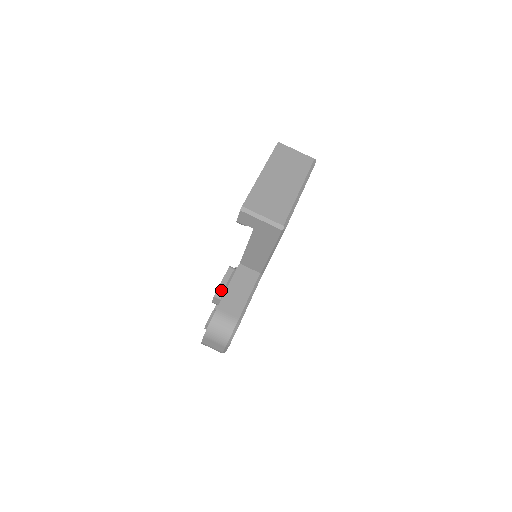
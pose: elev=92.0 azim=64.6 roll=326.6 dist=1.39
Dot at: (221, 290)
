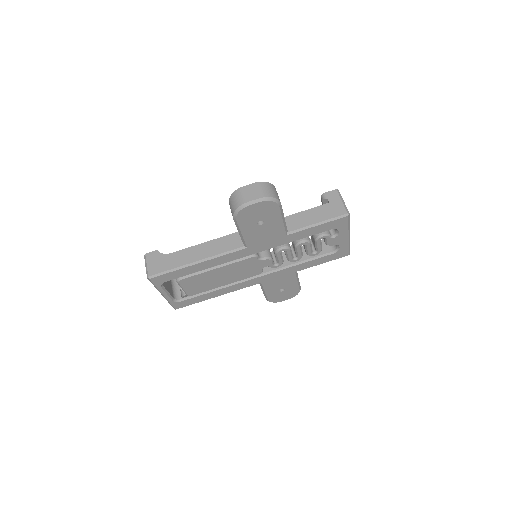
Dot at: occluded
